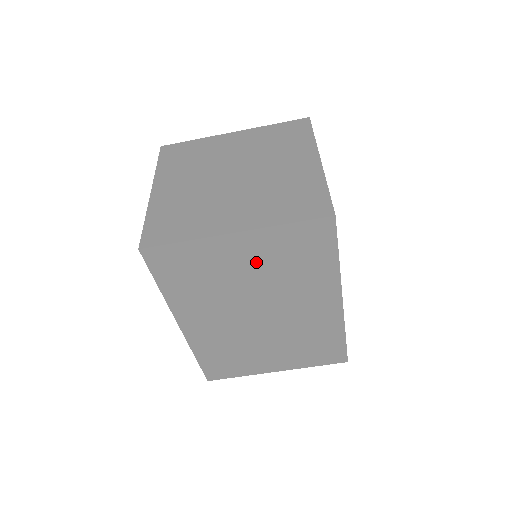
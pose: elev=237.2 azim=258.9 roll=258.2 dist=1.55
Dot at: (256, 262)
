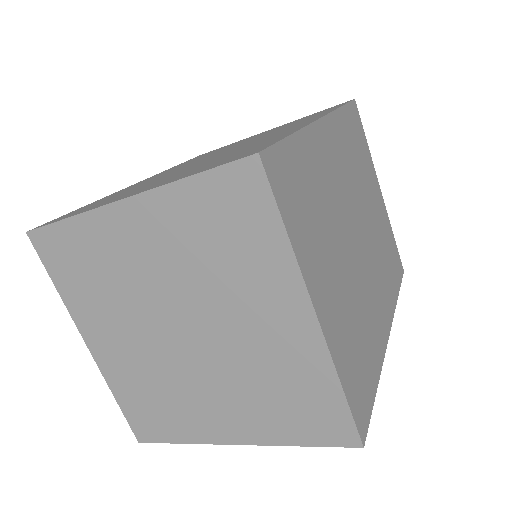
Dot at: occluded
